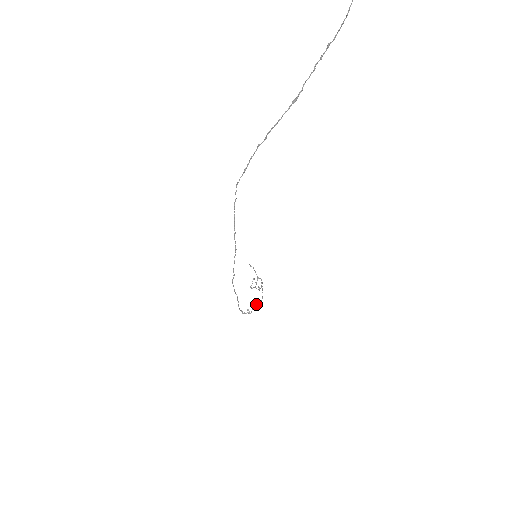
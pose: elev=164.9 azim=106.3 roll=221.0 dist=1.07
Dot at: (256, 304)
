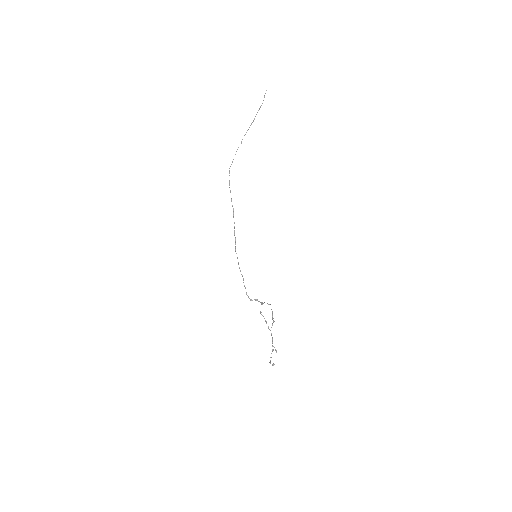
Dot at: (264, 302)
